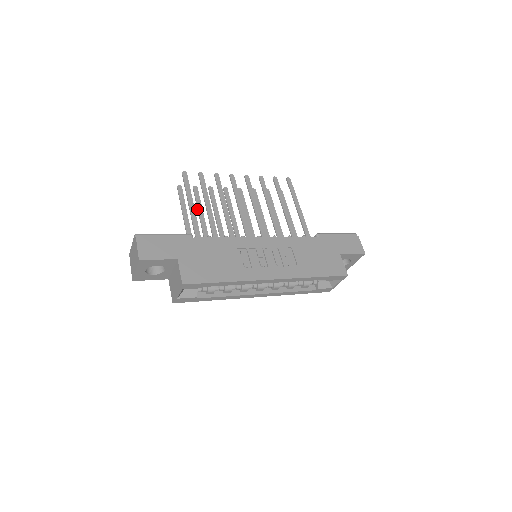
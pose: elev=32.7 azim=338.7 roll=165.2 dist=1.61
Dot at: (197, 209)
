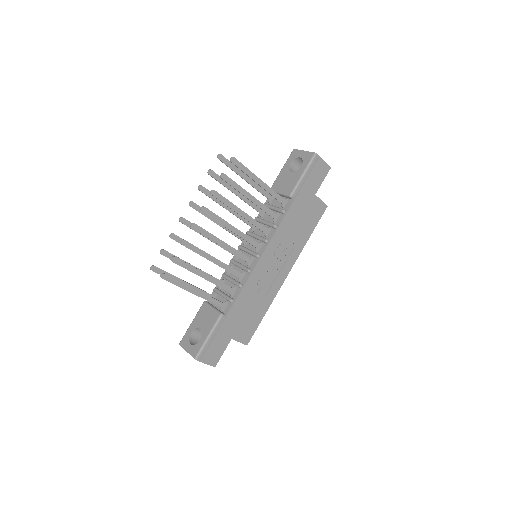
Dot at: occluded
